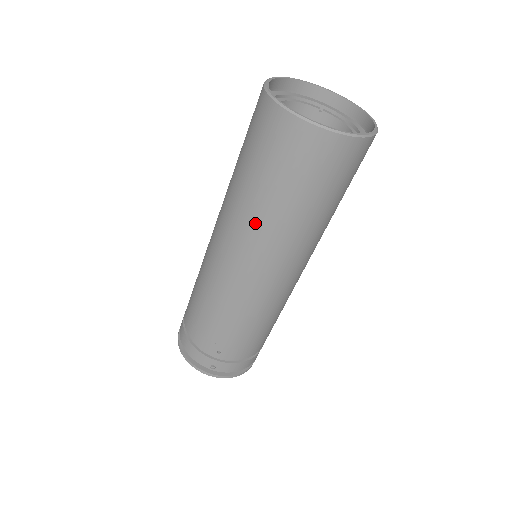
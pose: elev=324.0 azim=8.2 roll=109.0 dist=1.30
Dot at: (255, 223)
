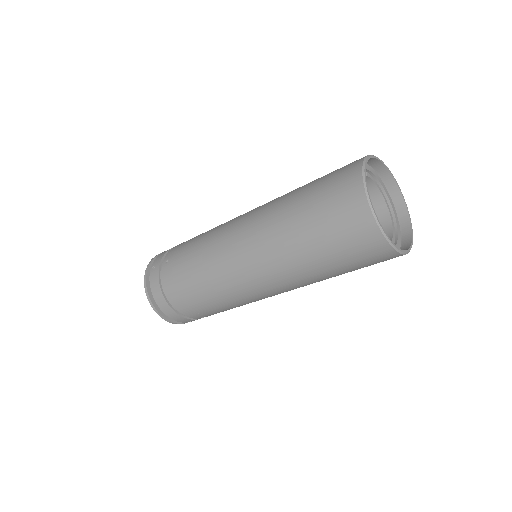
Dot at: (307, 280)
